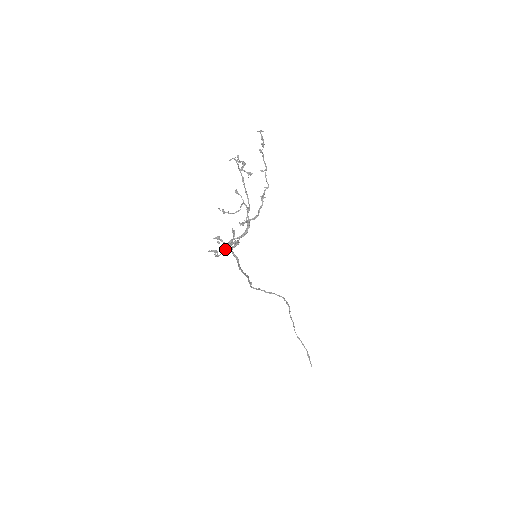
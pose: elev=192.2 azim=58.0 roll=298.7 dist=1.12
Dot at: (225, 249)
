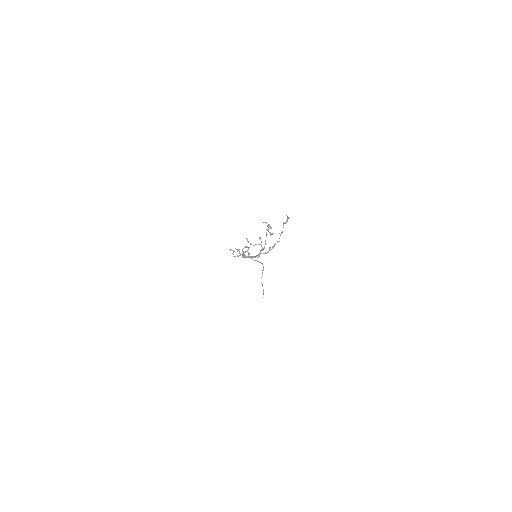
Dot at: (240, 255)
